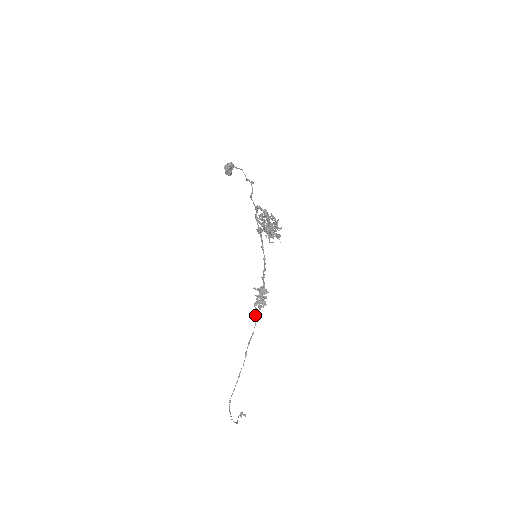
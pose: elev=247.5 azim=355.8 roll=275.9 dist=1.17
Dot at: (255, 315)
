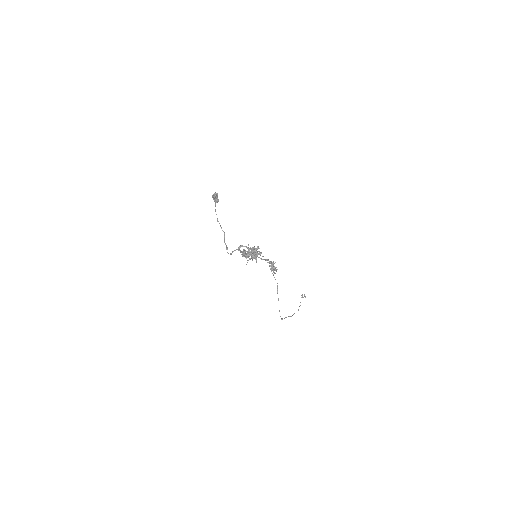
Dot at: (274, 277)
